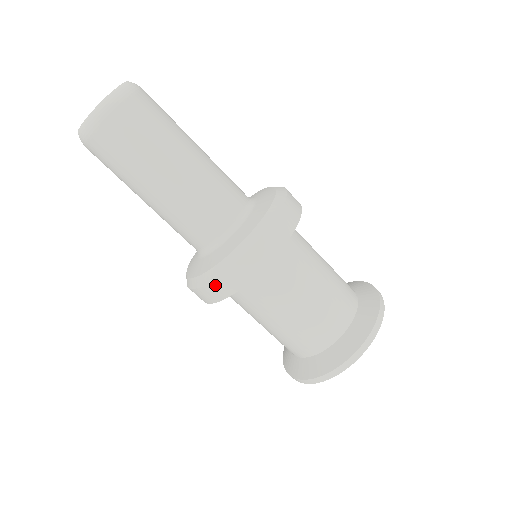
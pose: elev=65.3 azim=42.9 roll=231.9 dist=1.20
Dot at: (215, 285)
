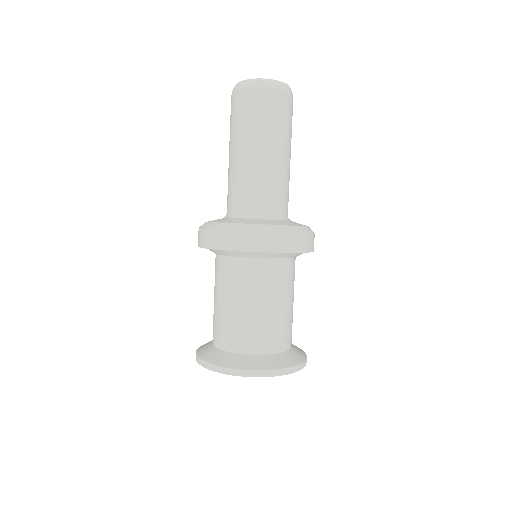
Dot at: (208, 233)
